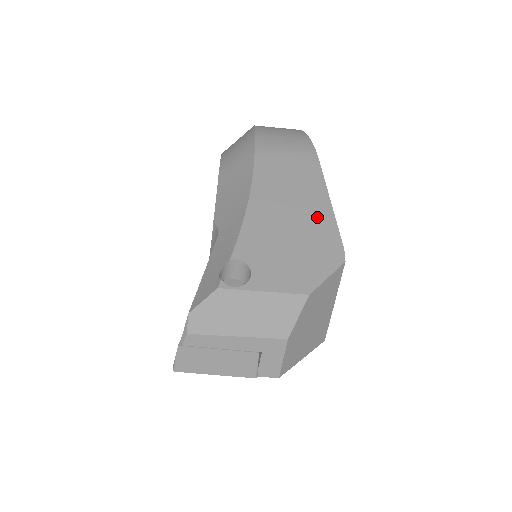
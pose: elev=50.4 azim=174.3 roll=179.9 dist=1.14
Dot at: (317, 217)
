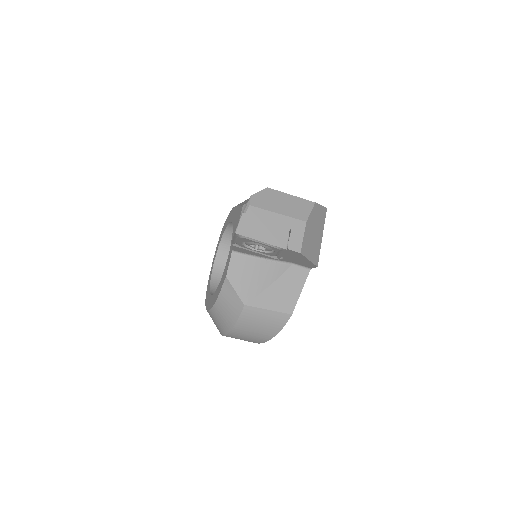
Dot at: occluded
